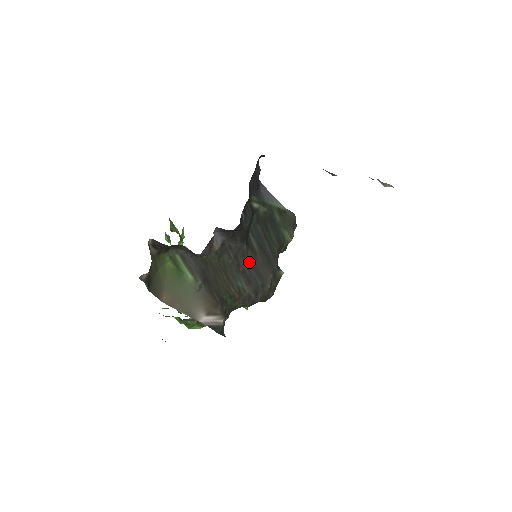
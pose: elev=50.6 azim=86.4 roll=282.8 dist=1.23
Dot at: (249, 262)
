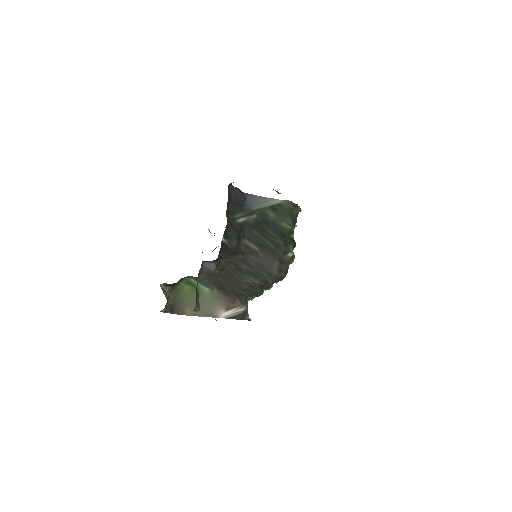
Dot at: (250, 263)
